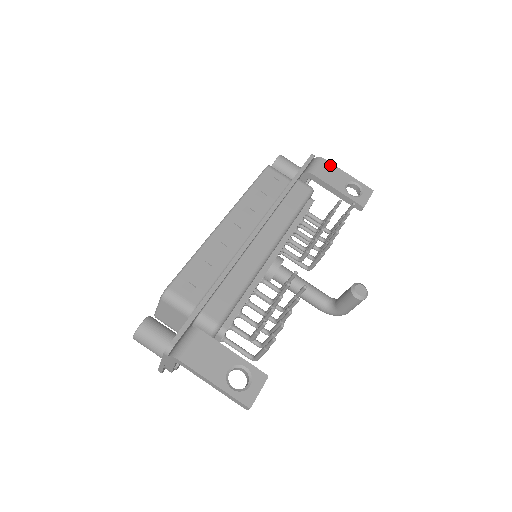
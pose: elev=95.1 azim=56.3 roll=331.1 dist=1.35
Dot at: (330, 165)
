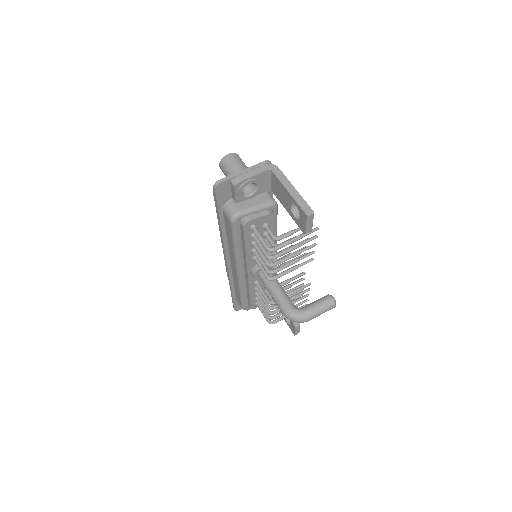
Dot at: occluded
